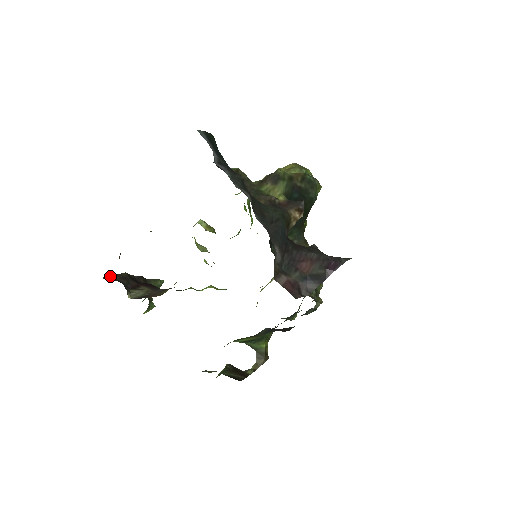
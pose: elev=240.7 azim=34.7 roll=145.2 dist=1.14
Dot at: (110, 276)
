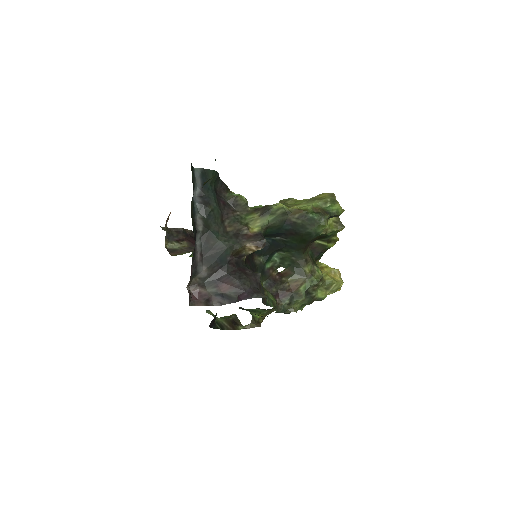
Dot at: occluded
